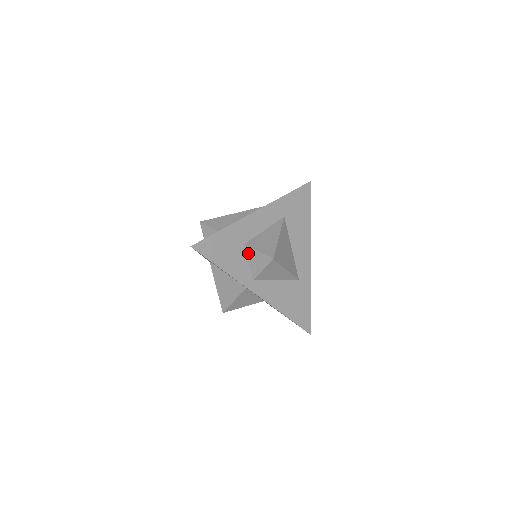
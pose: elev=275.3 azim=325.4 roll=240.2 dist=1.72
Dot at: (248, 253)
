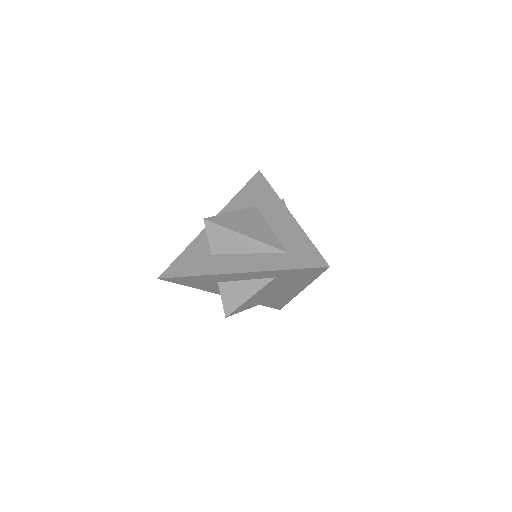
Dot at: occluded
